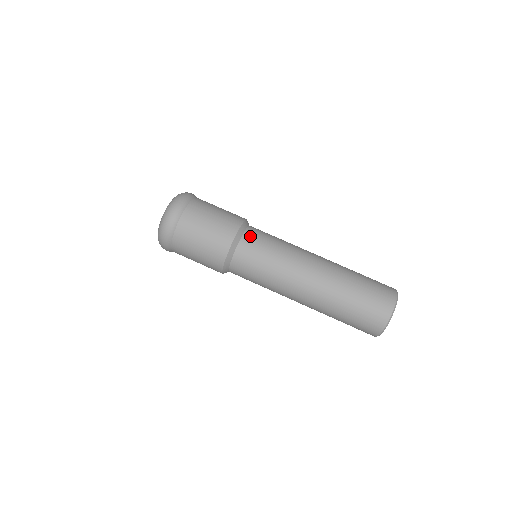
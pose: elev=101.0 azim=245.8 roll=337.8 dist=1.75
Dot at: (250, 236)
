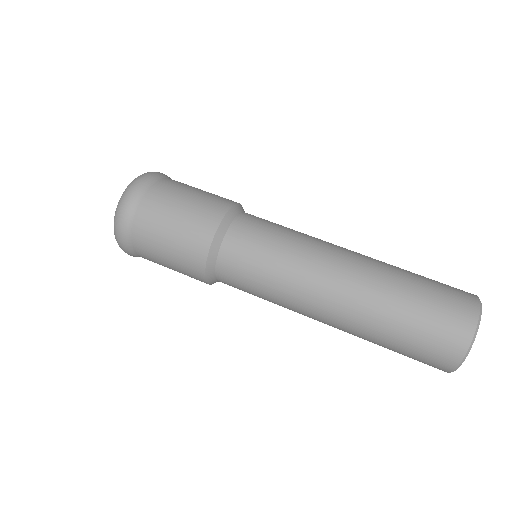
Dot at: (250, 216)
